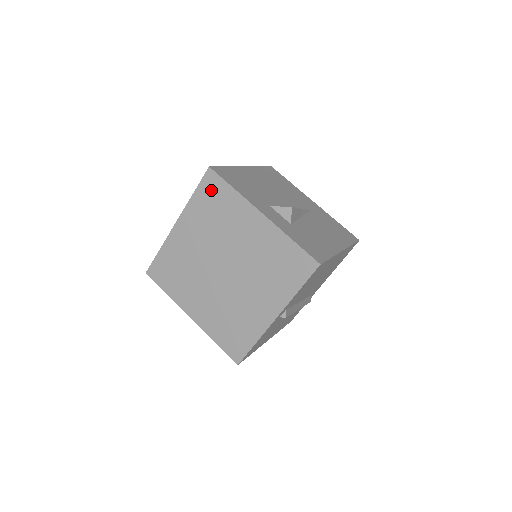
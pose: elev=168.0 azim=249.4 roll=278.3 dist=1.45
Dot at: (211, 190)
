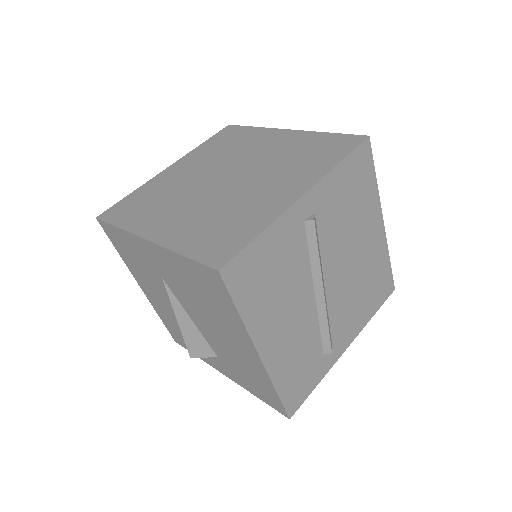
Dot at: (226, 135)
